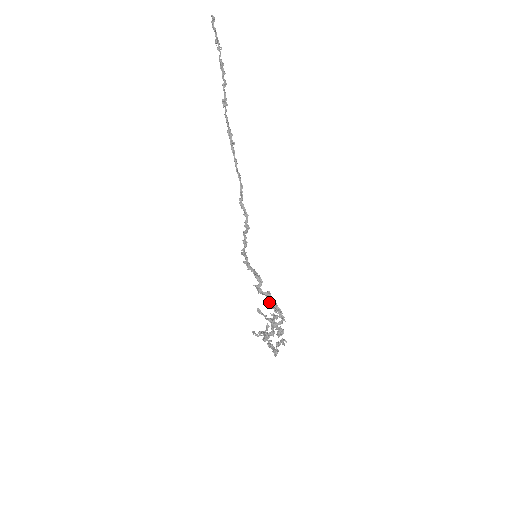
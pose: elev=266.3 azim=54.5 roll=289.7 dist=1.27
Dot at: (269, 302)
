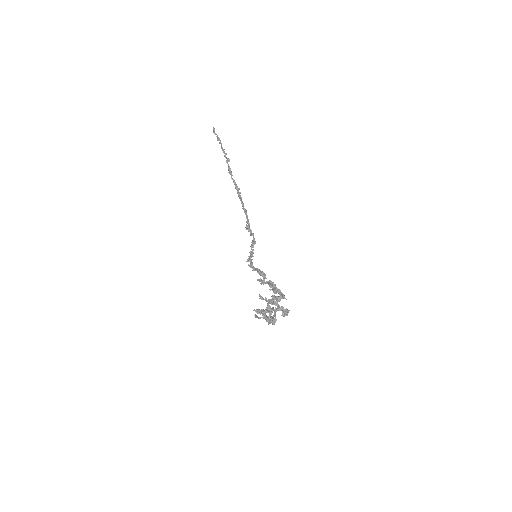
Dot at: occluded
